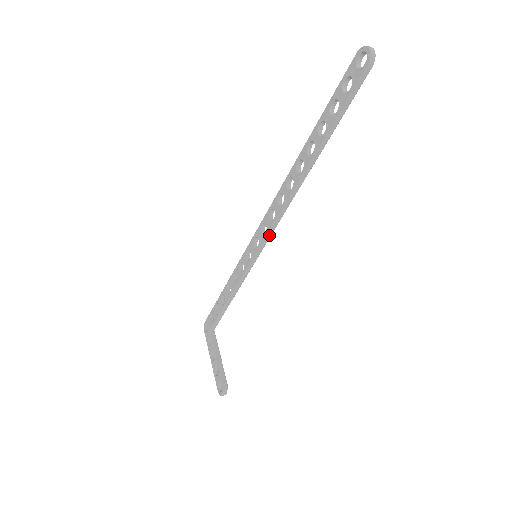
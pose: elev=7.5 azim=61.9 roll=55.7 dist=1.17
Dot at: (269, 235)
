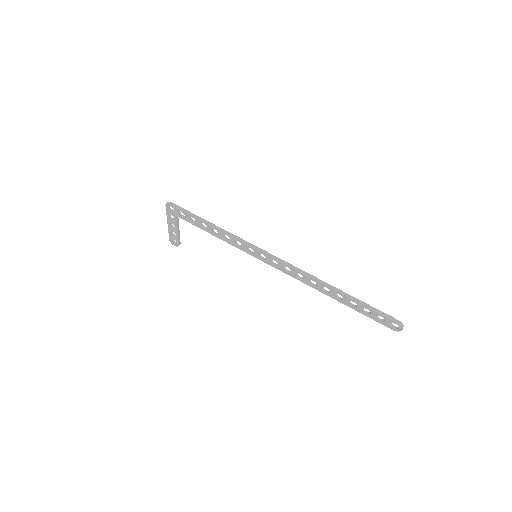
Dot at: (276, 267)
